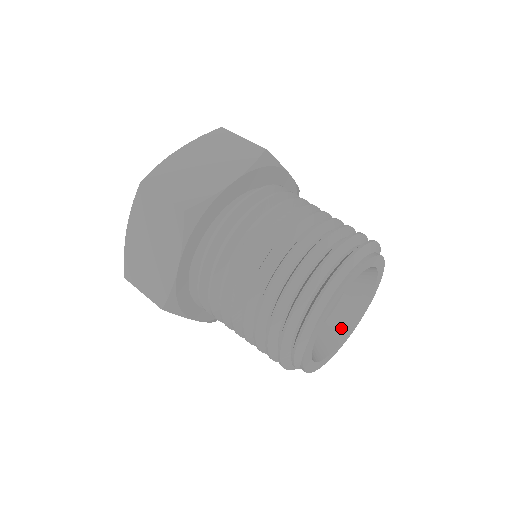
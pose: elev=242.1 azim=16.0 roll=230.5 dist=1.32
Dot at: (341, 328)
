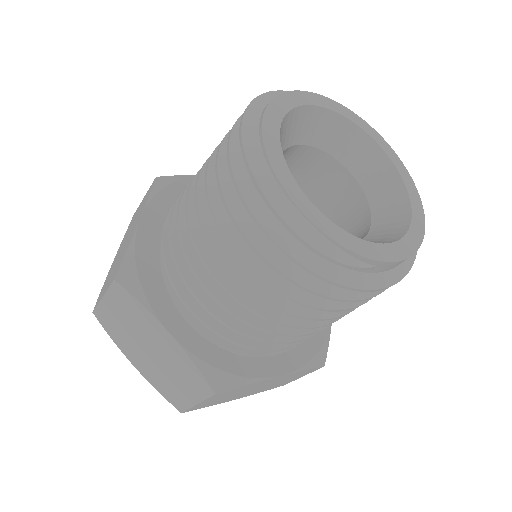
Dot at: (394, 200)
